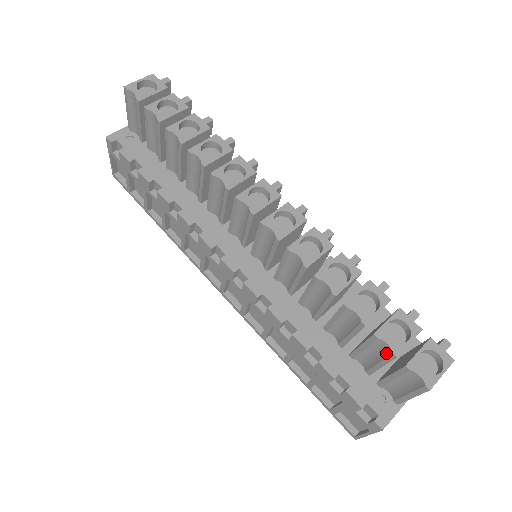
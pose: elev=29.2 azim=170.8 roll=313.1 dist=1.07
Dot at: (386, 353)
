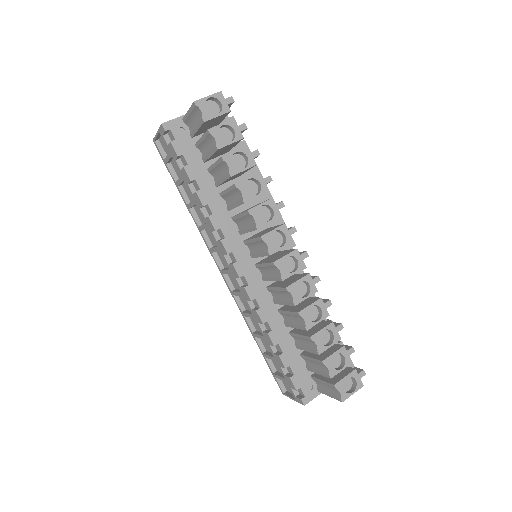
Dot at: (325, 372)
